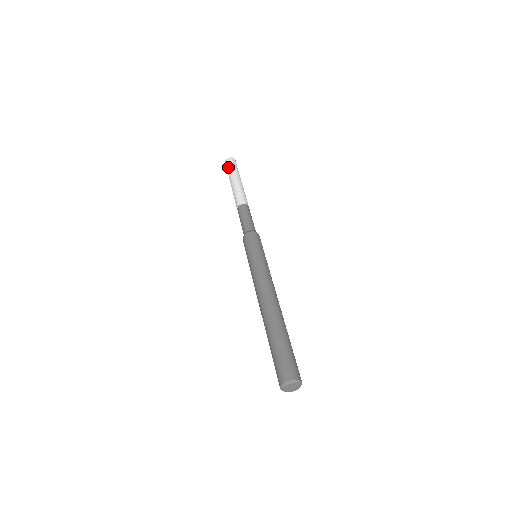
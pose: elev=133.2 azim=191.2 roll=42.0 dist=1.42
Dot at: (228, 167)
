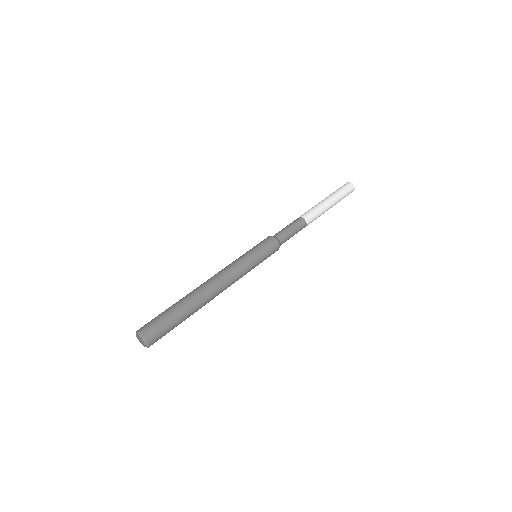
Dot at: (338, 189)
